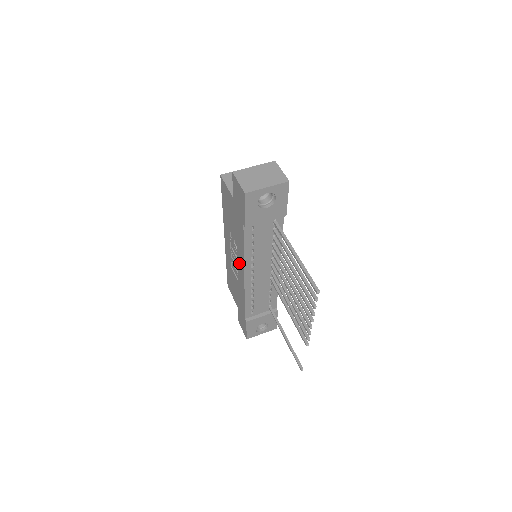
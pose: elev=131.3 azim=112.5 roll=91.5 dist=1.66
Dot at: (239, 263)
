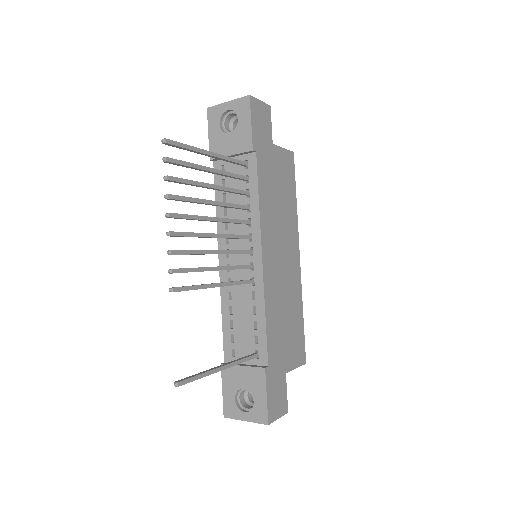
Dot at: occluded
